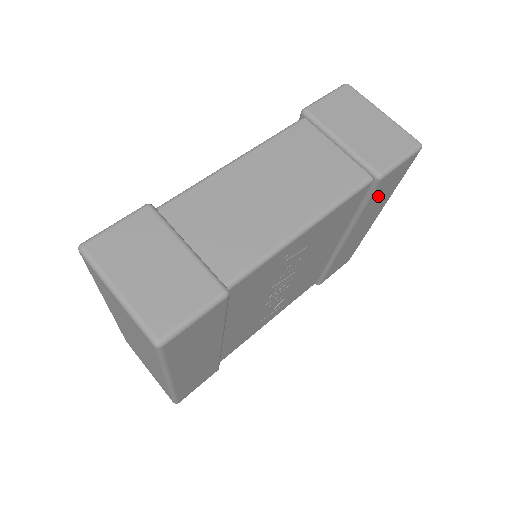
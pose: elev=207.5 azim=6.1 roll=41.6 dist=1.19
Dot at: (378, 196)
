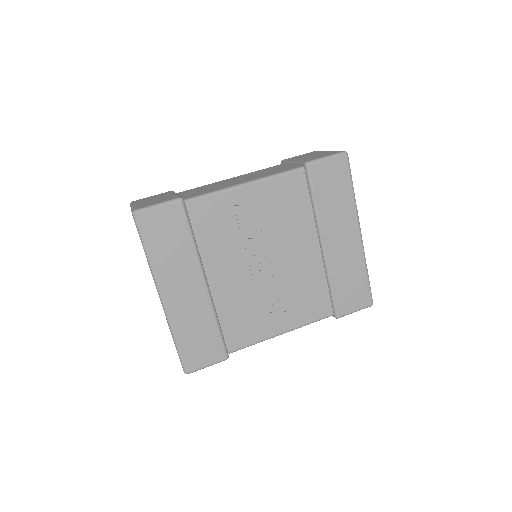
Dot at: (326, 191)
